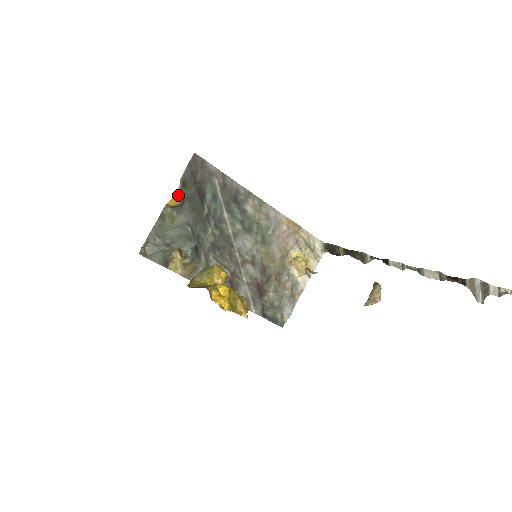
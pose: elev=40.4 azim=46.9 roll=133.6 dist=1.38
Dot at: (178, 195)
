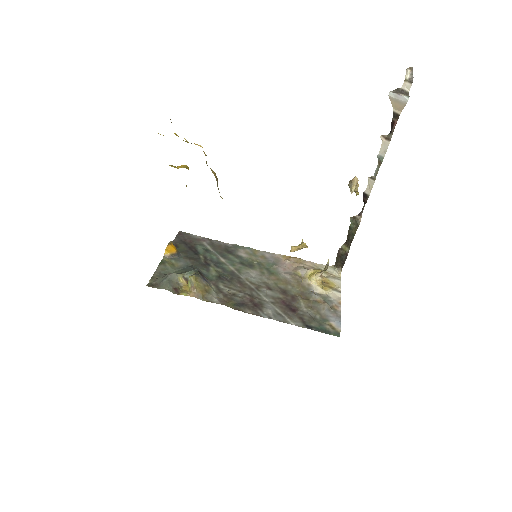
Dot at: (171, 246)
